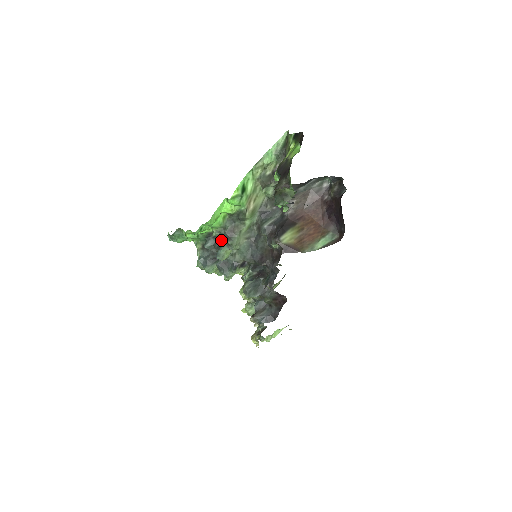
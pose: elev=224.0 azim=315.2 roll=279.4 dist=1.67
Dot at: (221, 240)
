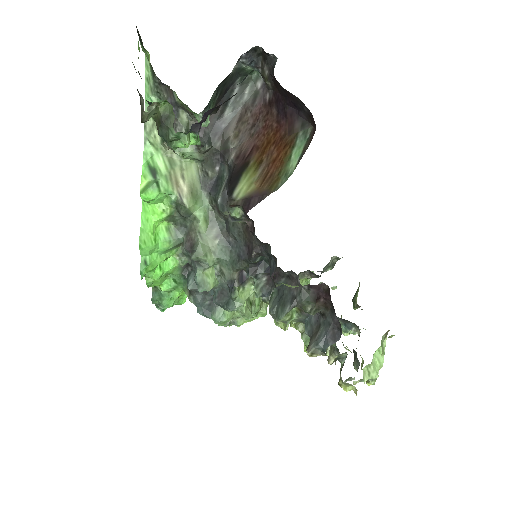
Dot at: occluded
